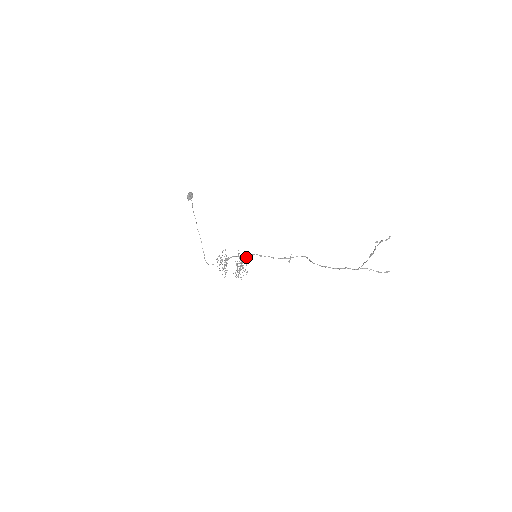
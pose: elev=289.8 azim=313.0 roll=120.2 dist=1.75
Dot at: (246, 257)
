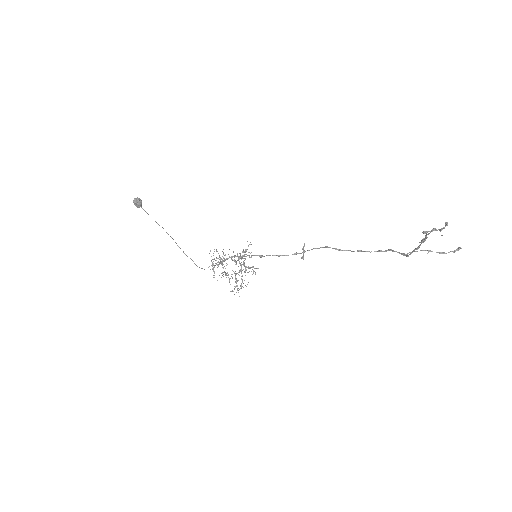
Dot at: occluded
